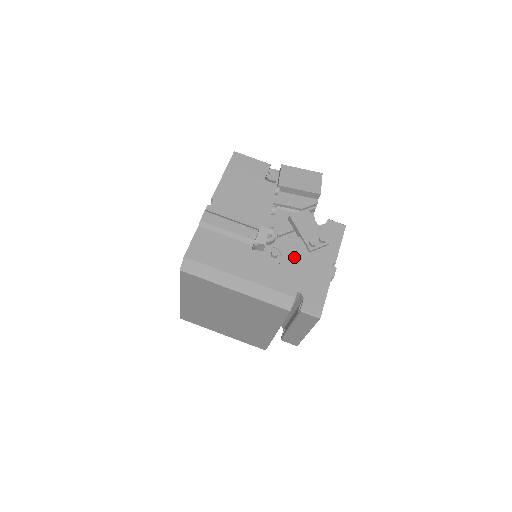
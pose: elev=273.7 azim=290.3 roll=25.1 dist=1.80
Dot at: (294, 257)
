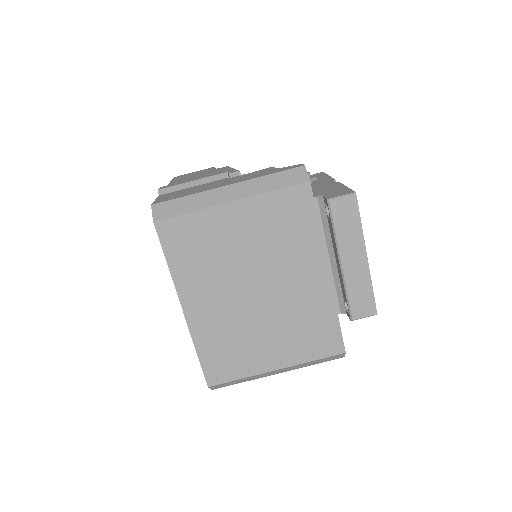
Dot at: occluded
